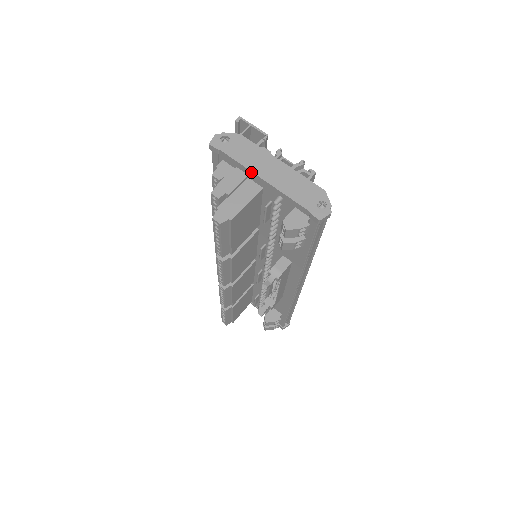
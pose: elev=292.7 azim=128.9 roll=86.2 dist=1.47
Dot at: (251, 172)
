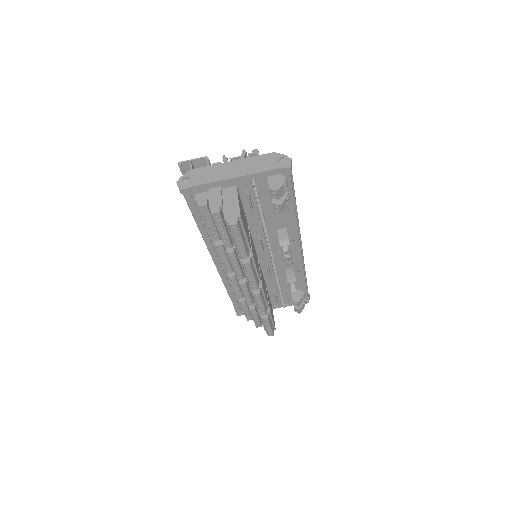
Dot at: (222, 181)
